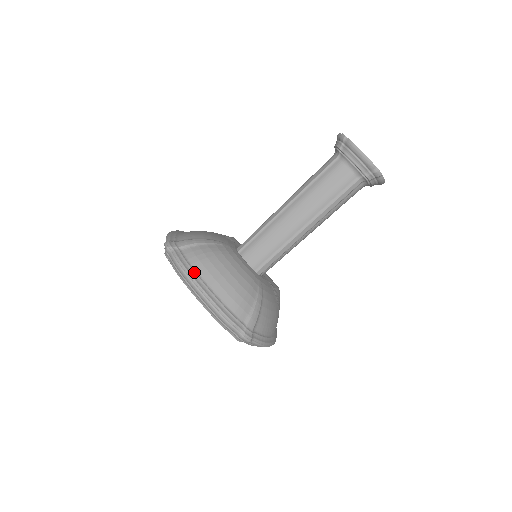
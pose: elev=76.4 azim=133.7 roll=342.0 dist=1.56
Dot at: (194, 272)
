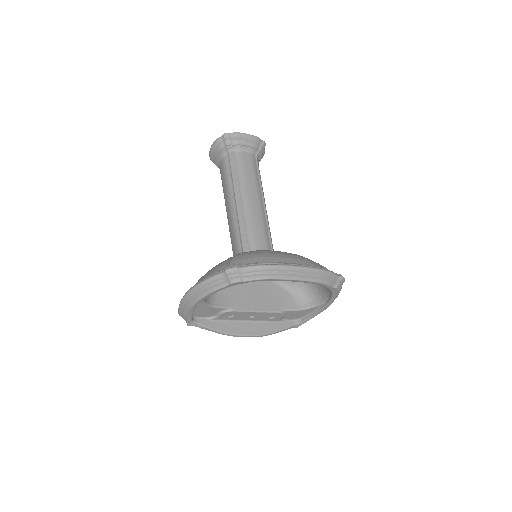
Dot at: (275, 262)
